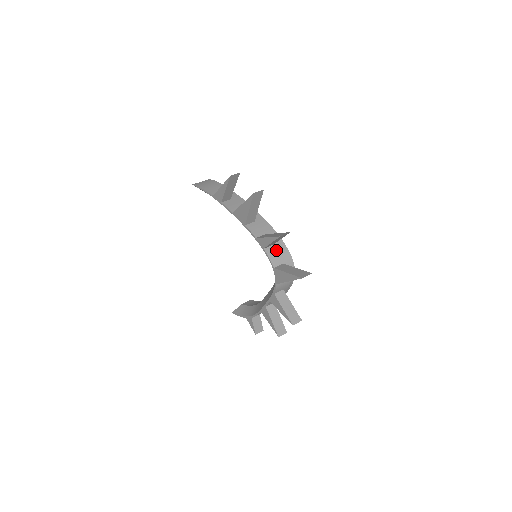
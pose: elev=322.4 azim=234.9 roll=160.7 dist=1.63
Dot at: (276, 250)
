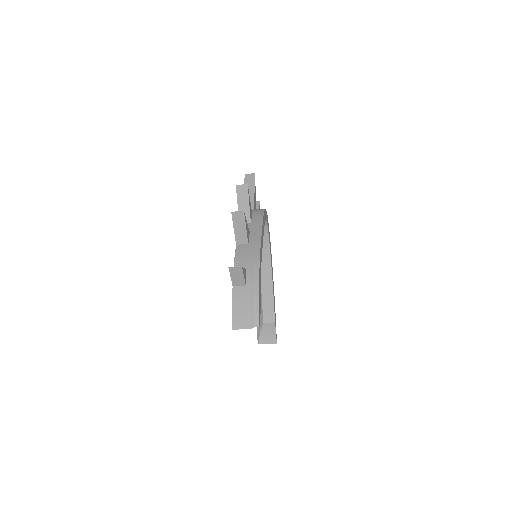
Dot at: occluded
